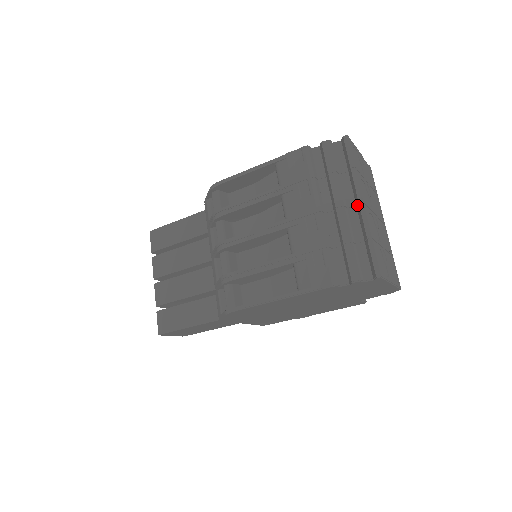
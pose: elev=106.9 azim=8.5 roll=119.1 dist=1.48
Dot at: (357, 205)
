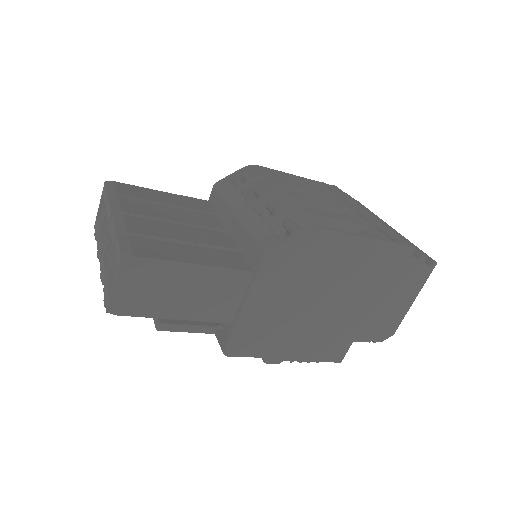
Dot at: occluded
